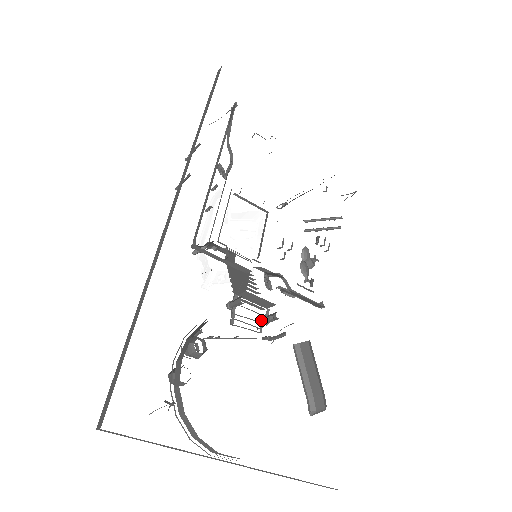
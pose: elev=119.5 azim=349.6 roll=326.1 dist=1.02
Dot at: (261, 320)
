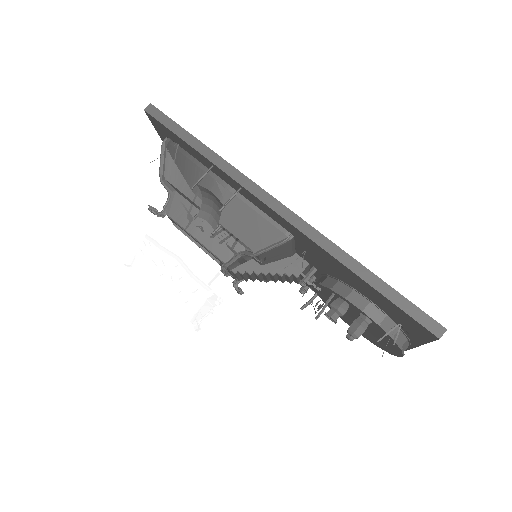
Dot at: (304, 290)
